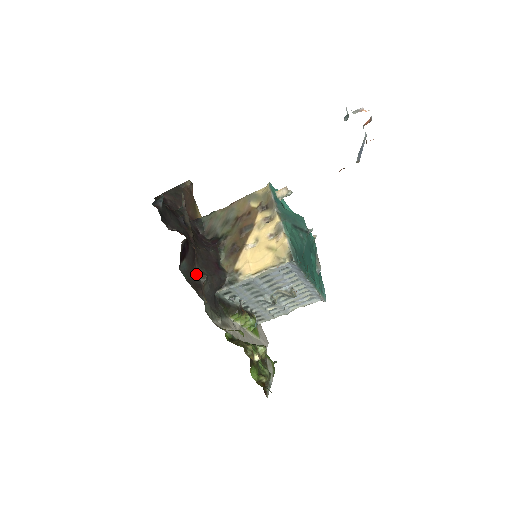
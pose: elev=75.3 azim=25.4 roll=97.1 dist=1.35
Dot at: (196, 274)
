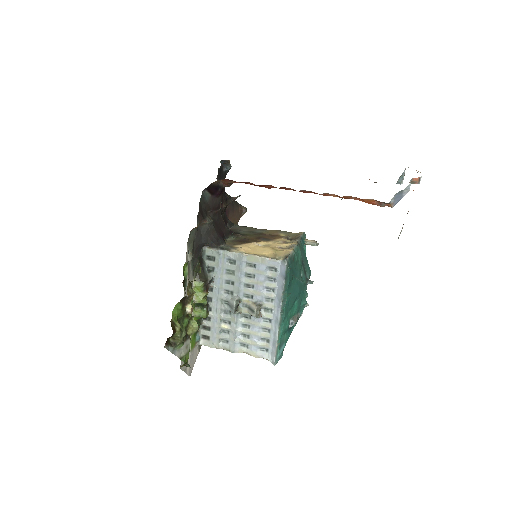
Dot at: (207, 213)
